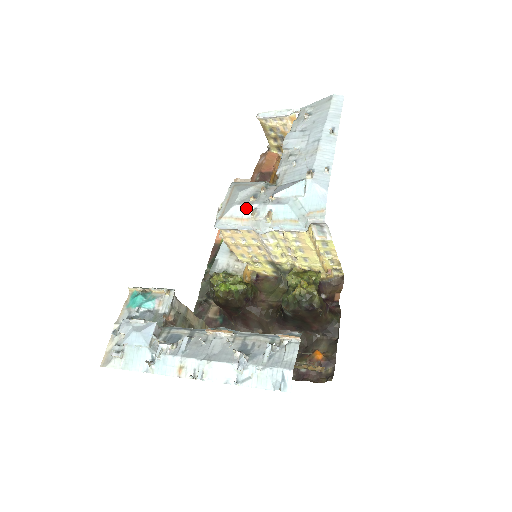
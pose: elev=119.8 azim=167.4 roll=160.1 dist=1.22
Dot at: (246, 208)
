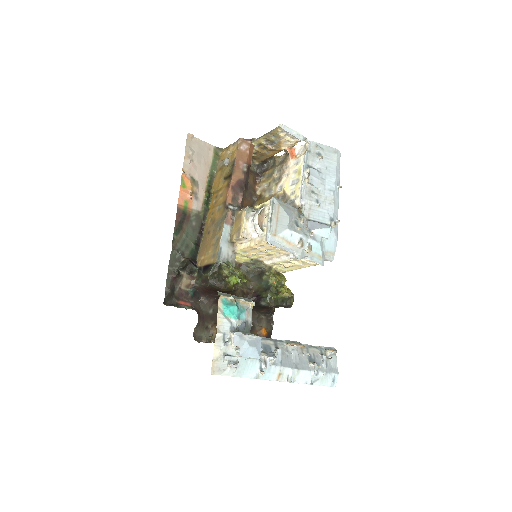
Dot at: (295, 235)
